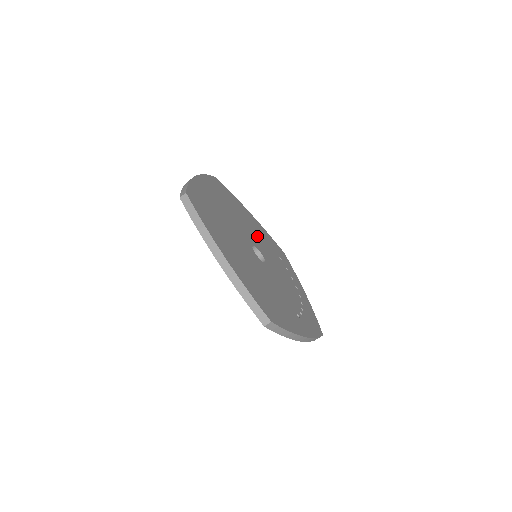
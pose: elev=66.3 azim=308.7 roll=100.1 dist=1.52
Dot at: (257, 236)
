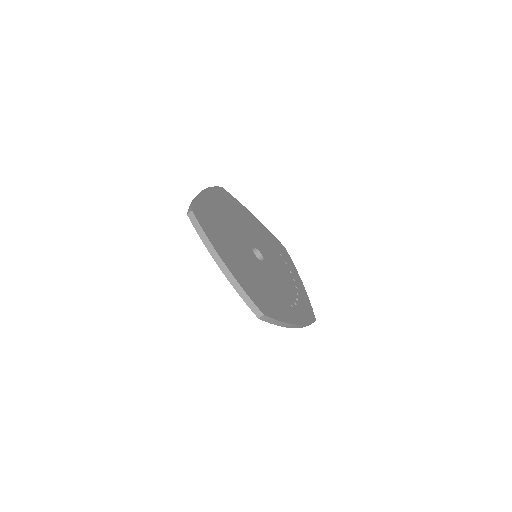
Dot at: (258, 237)
